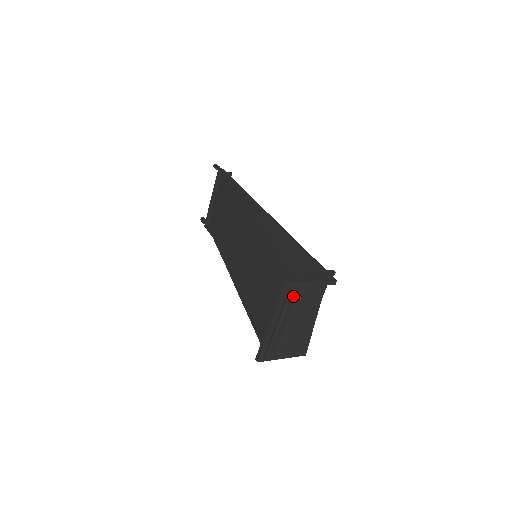
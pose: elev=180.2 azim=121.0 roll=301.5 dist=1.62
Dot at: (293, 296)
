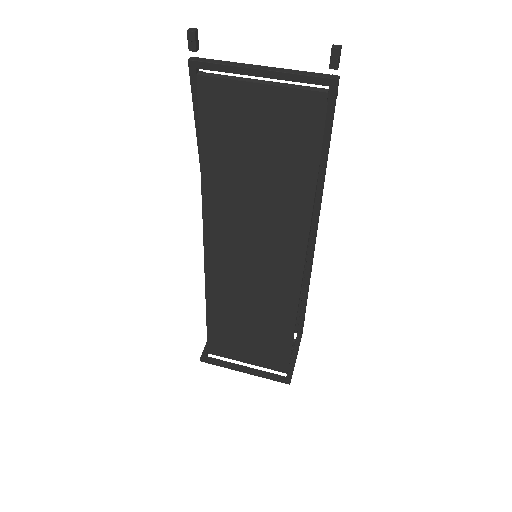
Dot at: occluded
